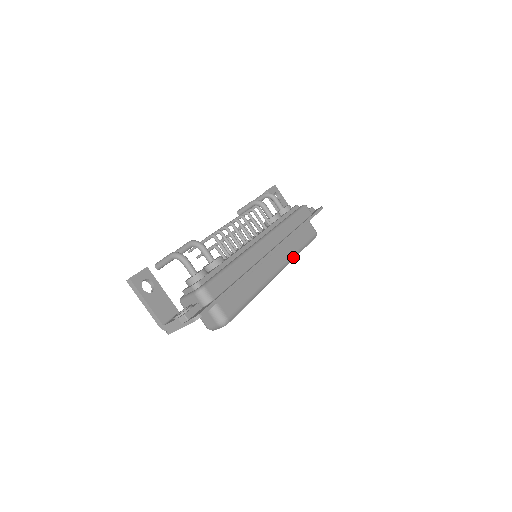
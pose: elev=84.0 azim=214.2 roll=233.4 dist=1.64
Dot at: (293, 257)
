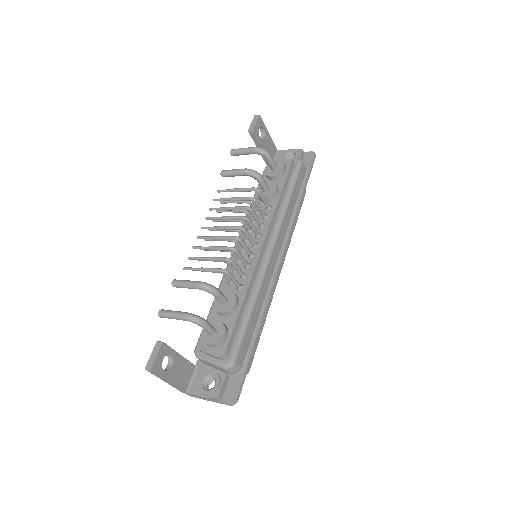
Dot at: occluded
